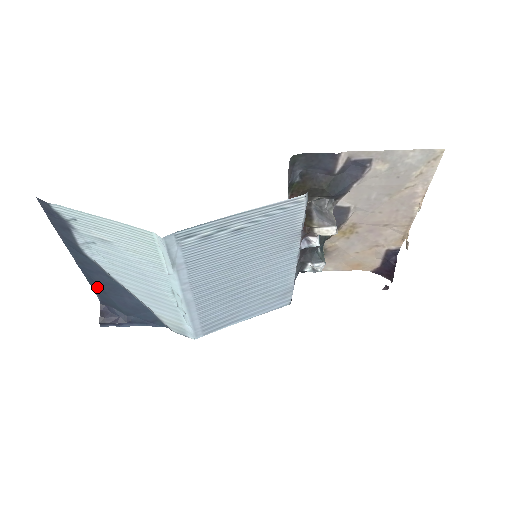
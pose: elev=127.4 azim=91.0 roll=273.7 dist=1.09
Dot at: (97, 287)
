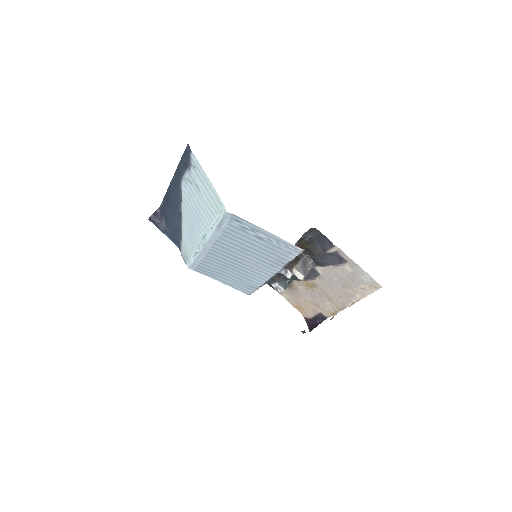
Dot at: (167, 200)
